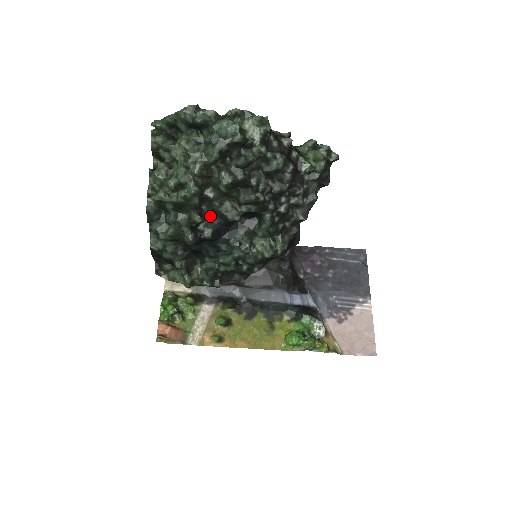
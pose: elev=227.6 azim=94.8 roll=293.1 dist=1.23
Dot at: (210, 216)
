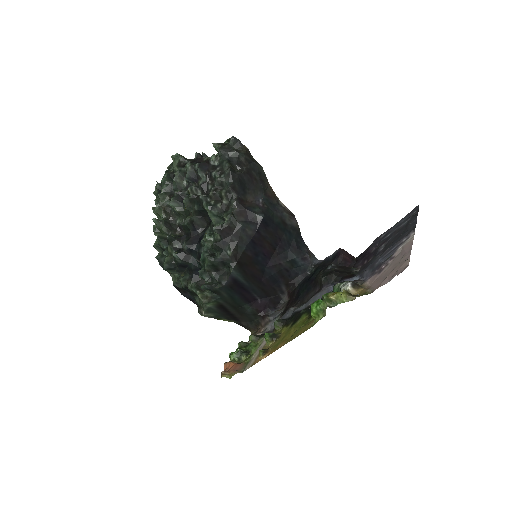
Dot at: (186, 236)
